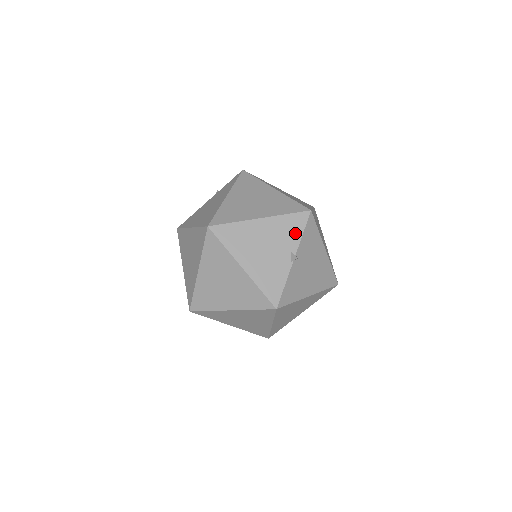
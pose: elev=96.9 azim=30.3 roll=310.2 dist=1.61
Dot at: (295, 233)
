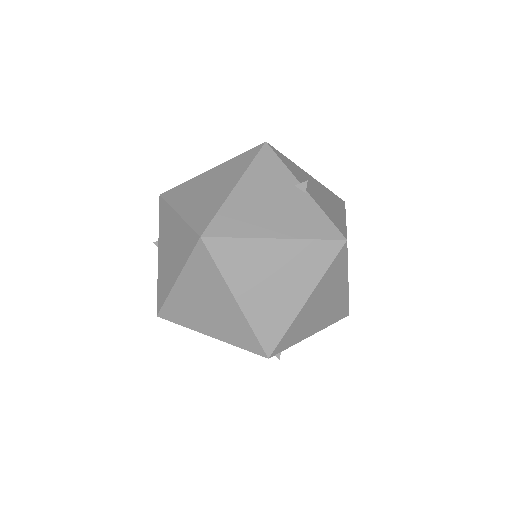
Dot at: (278, 169)
